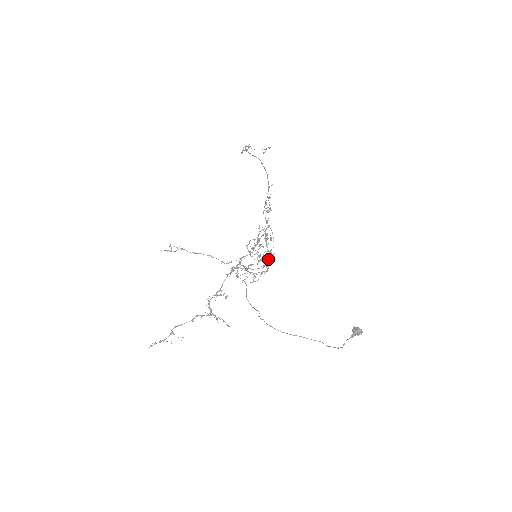
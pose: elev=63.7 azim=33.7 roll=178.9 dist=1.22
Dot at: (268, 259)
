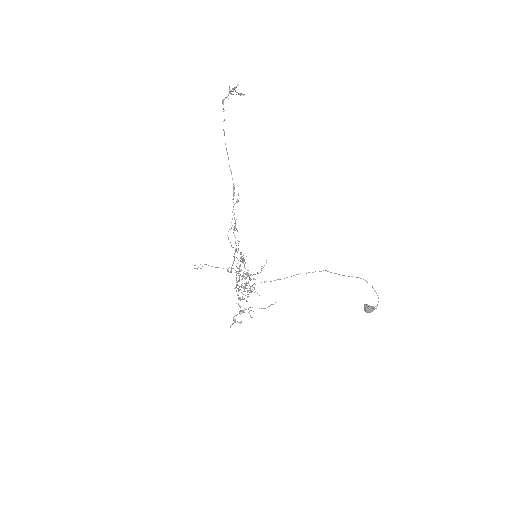
Dot at: (248, 281)
